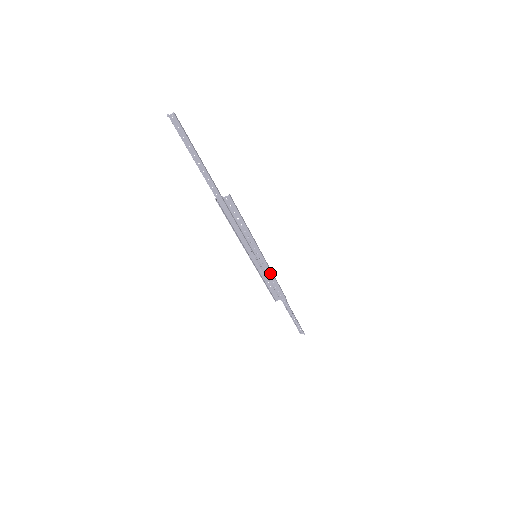
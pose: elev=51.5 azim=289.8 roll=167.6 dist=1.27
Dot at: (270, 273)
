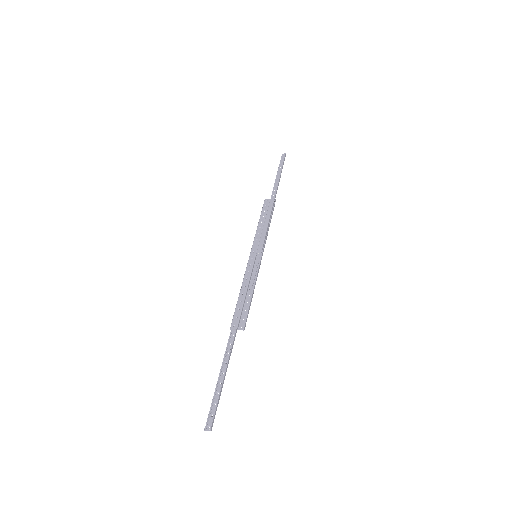
Dot at: (266, 234)
